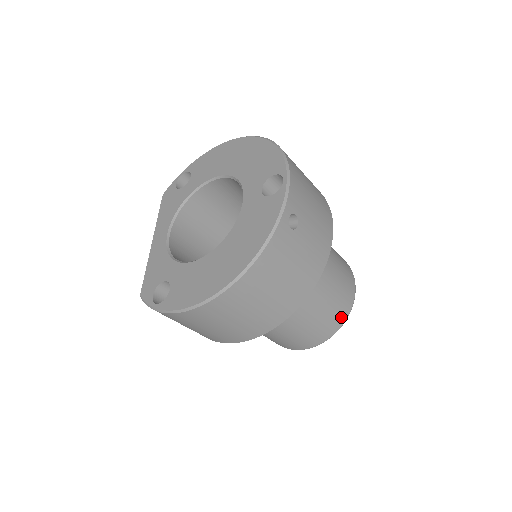
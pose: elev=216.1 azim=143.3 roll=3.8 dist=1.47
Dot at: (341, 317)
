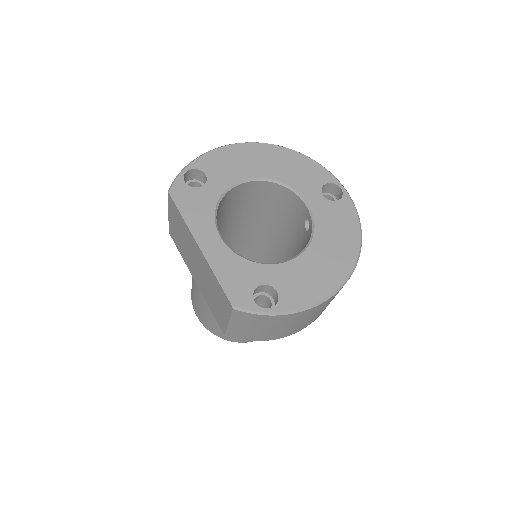
Dot at: occluded
